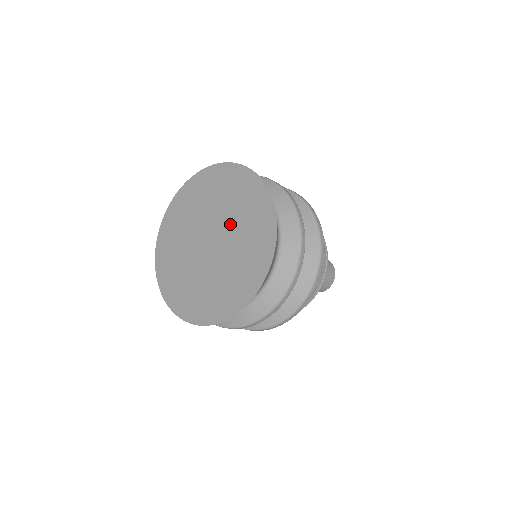
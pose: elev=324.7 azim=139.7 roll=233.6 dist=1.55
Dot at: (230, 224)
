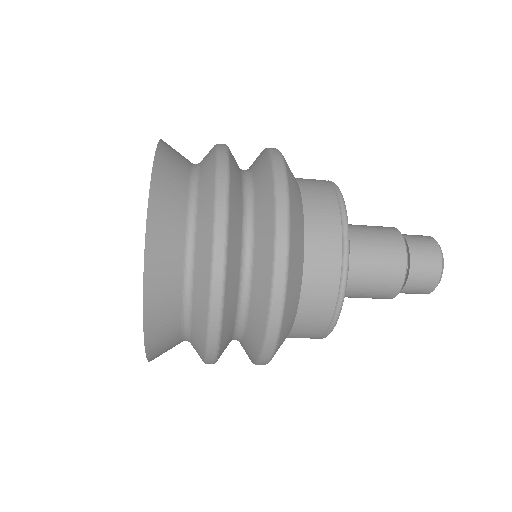
Dot at: occluded
